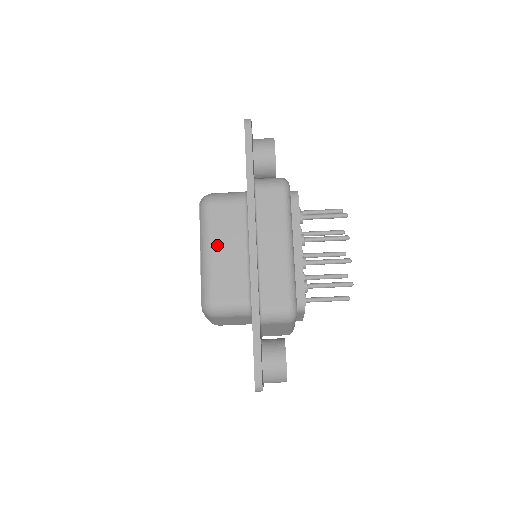
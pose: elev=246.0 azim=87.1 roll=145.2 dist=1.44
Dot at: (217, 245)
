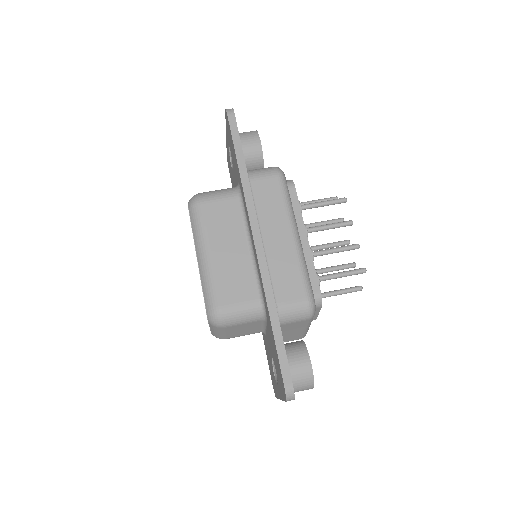
Dot at: (215, 246)
